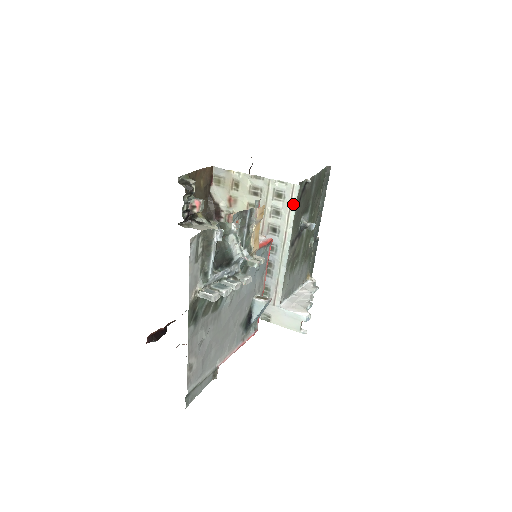
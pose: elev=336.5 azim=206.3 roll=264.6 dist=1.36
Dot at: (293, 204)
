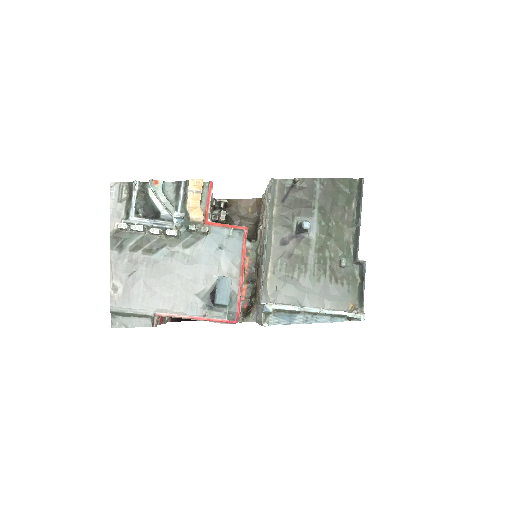
Dot at: (270, 197)
